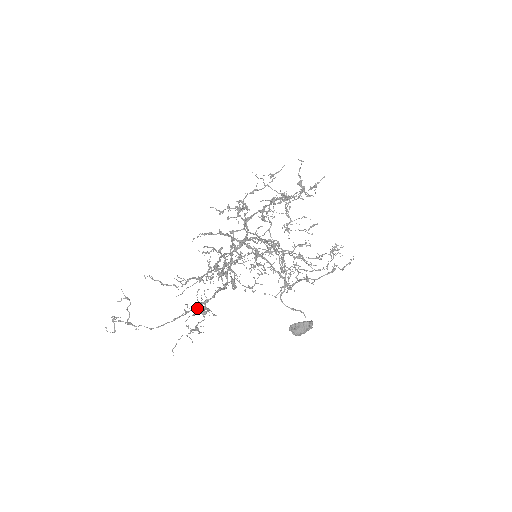
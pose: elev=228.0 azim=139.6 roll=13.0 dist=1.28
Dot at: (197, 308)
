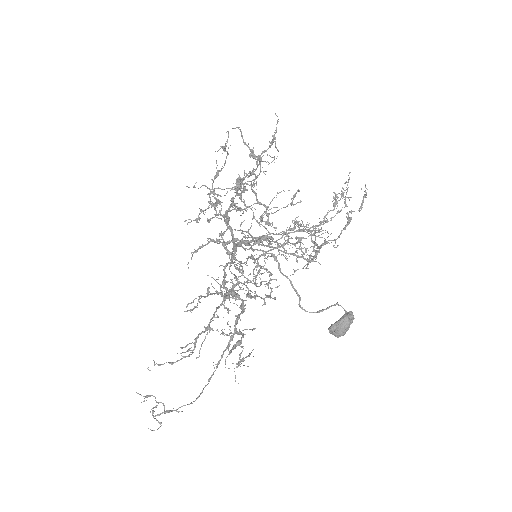
Dot at: occluded
